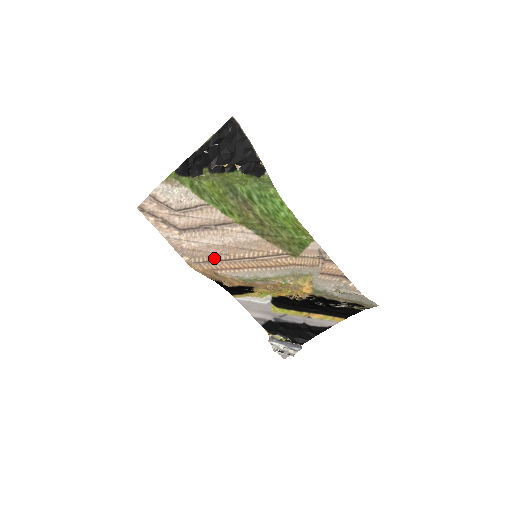
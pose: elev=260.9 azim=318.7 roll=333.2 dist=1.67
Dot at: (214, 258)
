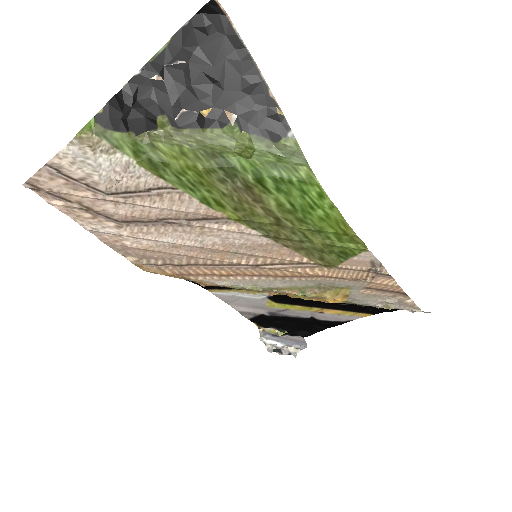
Dot at: (184, 261)
